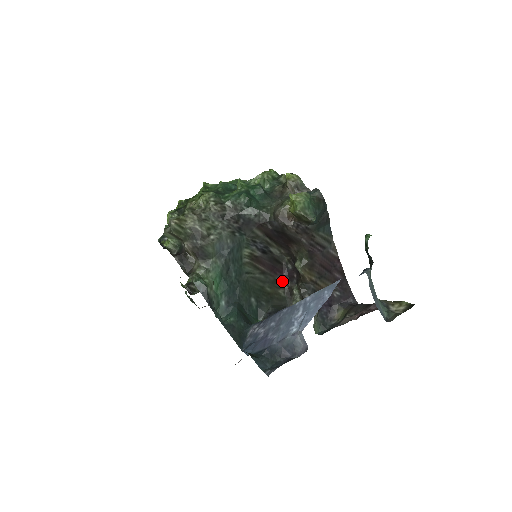
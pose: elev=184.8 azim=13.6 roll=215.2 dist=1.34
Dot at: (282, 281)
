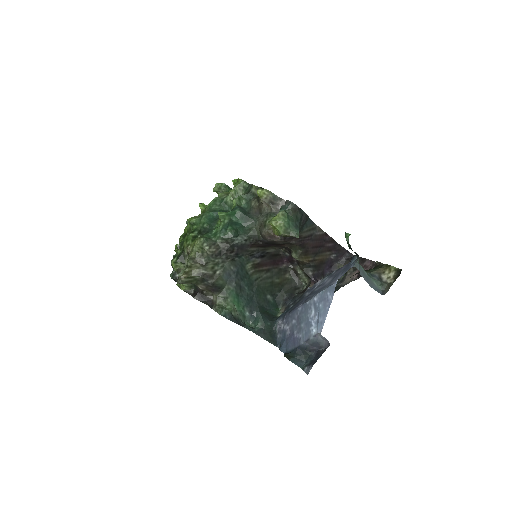
Dot at: (285, 267)
